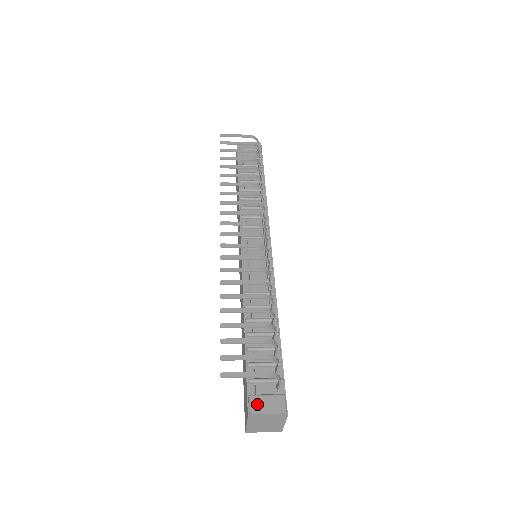
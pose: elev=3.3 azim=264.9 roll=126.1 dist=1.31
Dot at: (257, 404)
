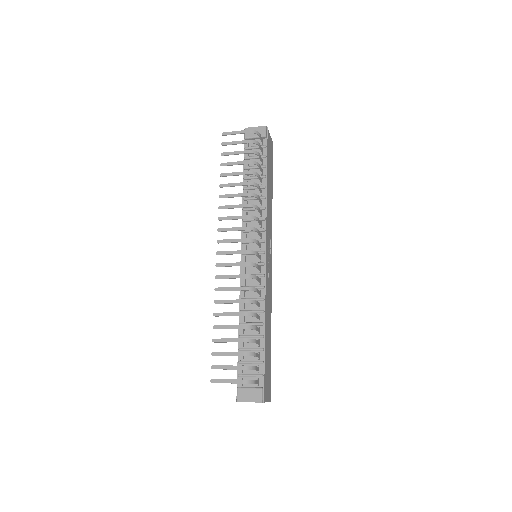
Dot at: (242, 395)
